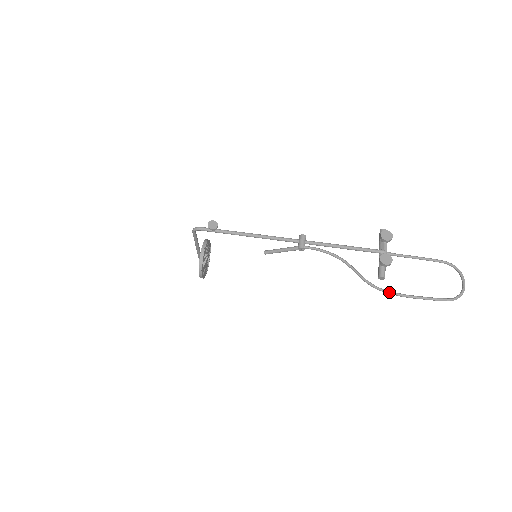
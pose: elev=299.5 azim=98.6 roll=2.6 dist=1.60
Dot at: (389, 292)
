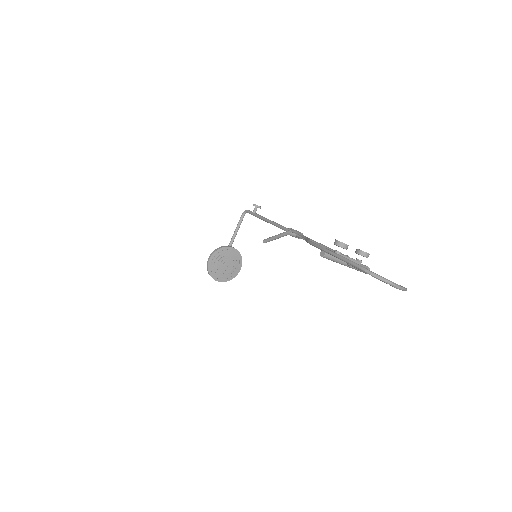
Dot at: occluded
